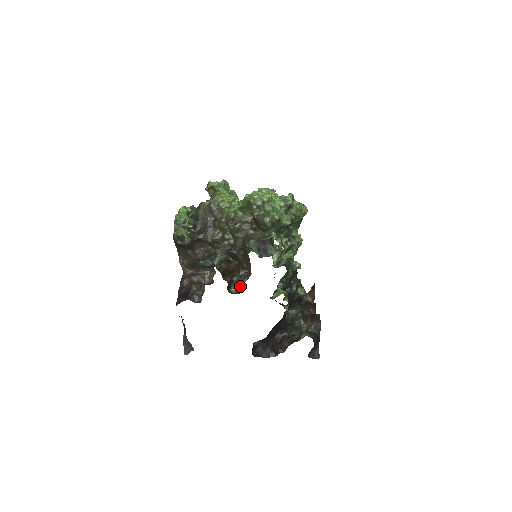
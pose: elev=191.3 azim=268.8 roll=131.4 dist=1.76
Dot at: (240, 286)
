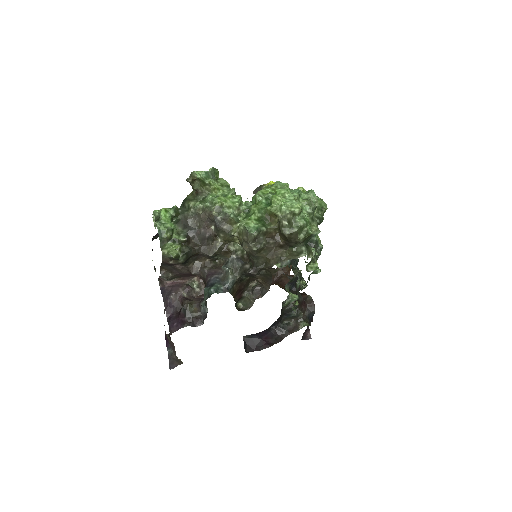
Dot at: (252, 302)
